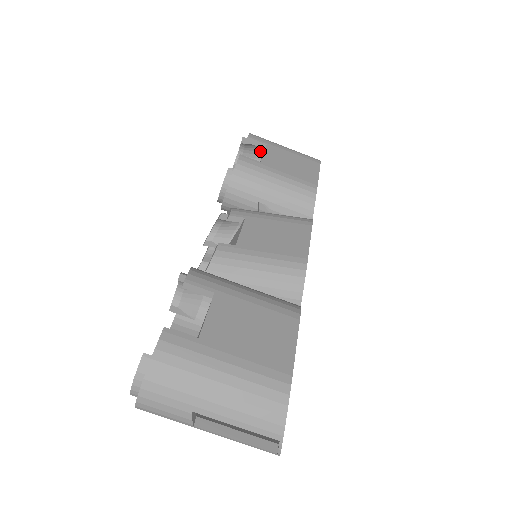
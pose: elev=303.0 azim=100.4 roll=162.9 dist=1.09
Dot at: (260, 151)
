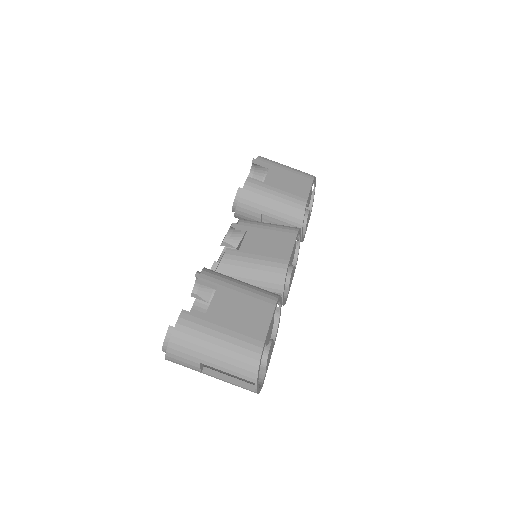
Dot at: occluded
